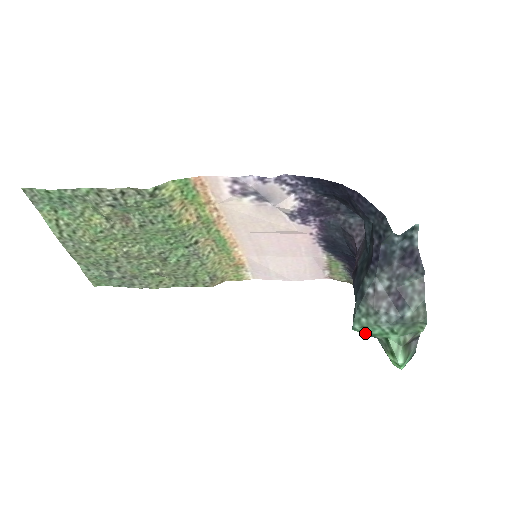
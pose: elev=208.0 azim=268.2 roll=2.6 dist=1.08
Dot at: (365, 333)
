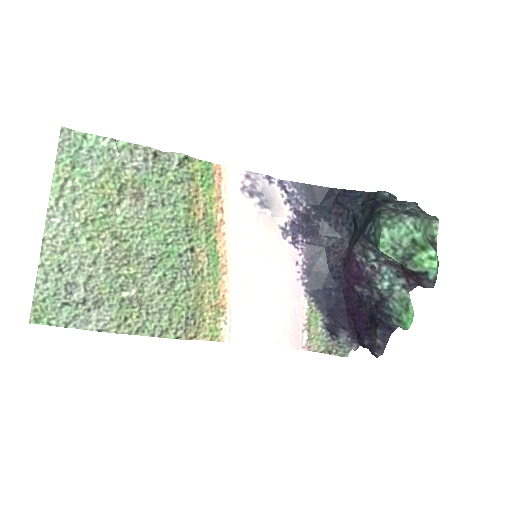
Dot at: (392, 240)
